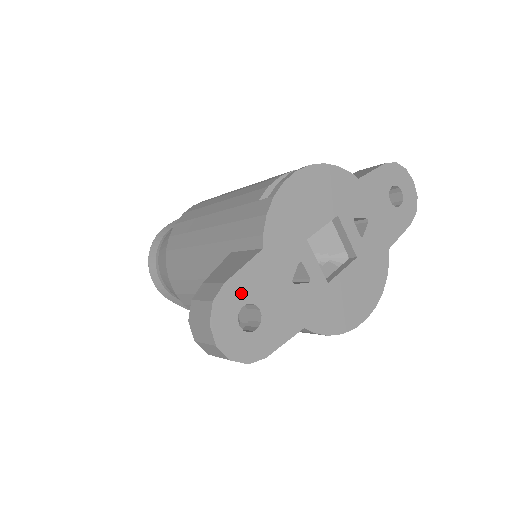
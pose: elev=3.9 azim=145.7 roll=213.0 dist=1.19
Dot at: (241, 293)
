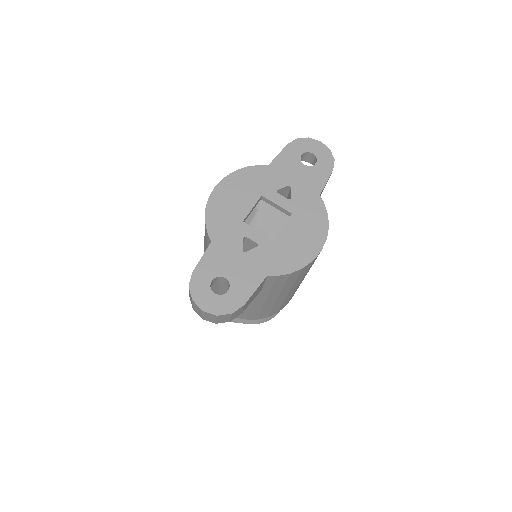
Dot at: (207, 274)
